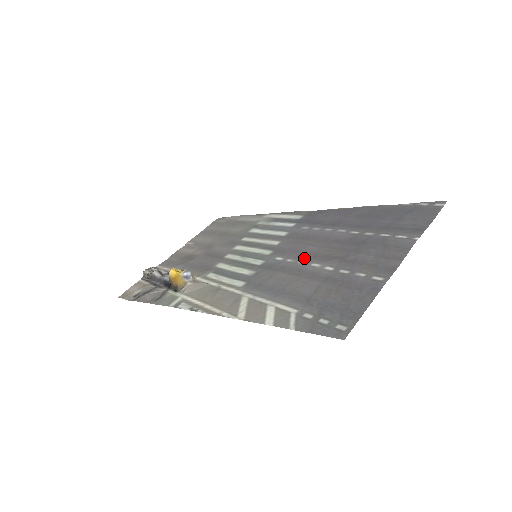
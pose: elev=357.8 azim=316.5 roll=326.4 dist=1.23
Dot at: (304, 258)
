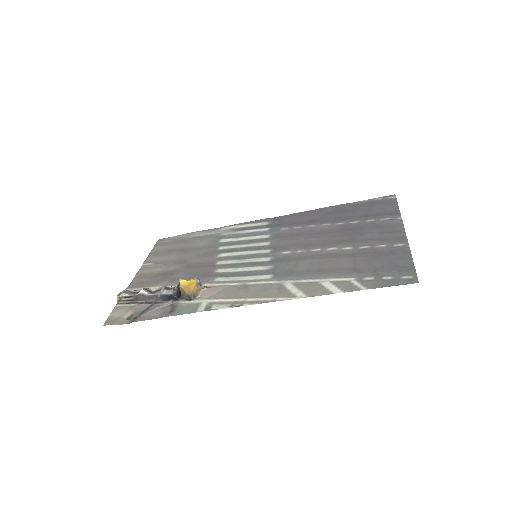
Dot at: (314, 247)
